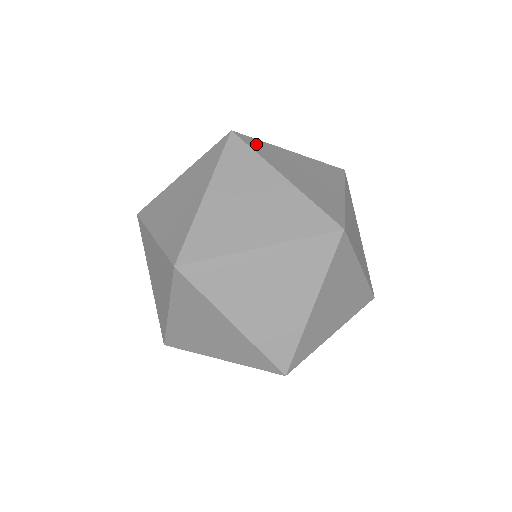
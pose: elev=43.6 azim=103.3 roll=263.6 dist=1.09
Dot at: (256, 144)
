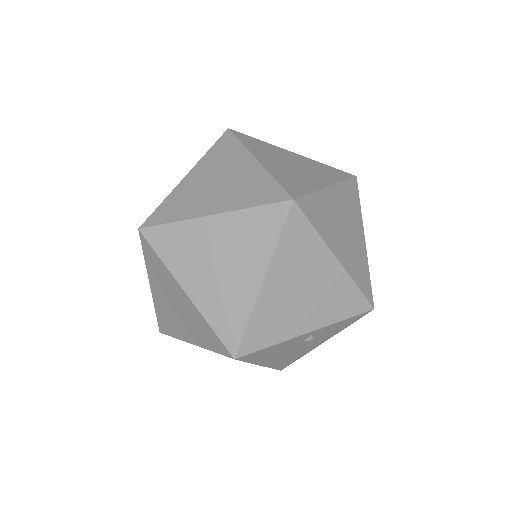
Dot at: (248, 139)
